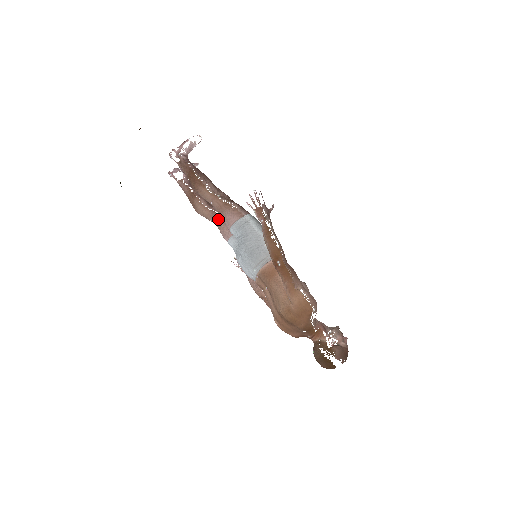
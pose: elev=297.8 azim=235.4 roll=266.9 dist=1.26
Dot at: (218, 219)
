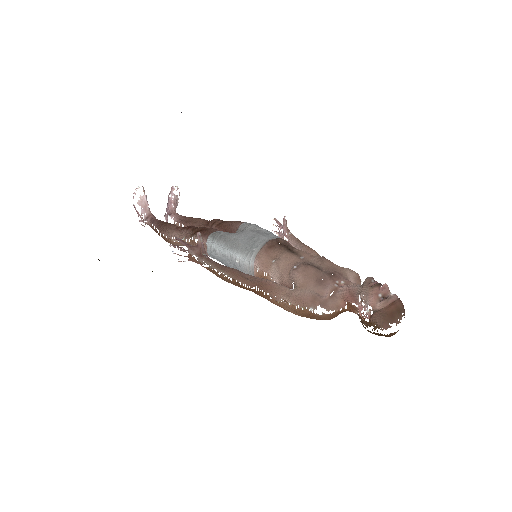
Dot at: occluded
